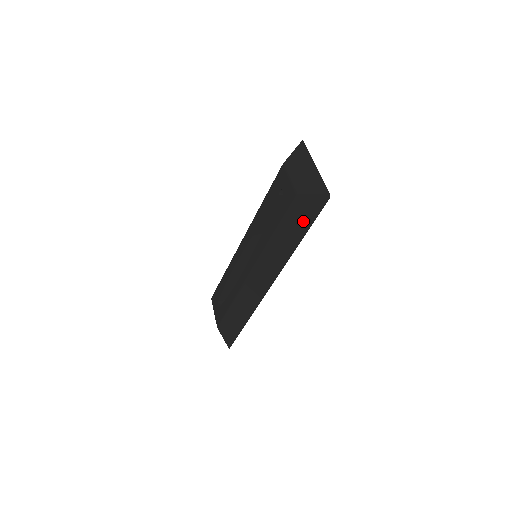
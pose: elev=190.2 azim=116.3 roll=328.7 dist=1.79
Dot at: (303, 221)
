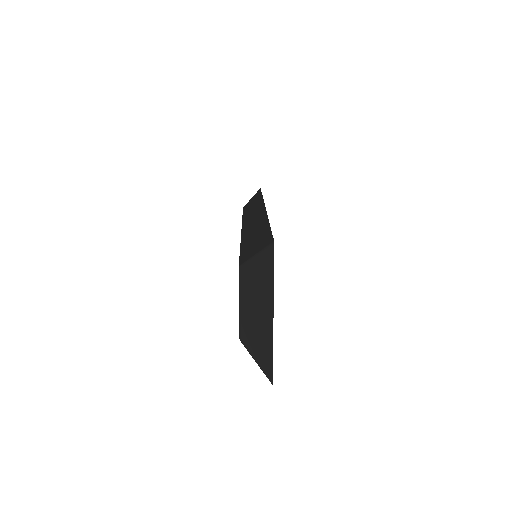
Dot at: occluded
